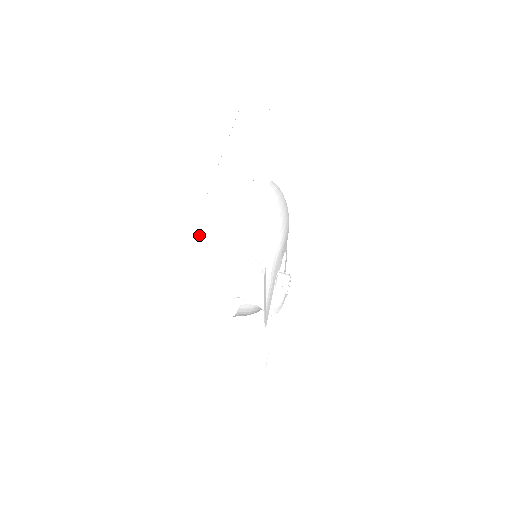
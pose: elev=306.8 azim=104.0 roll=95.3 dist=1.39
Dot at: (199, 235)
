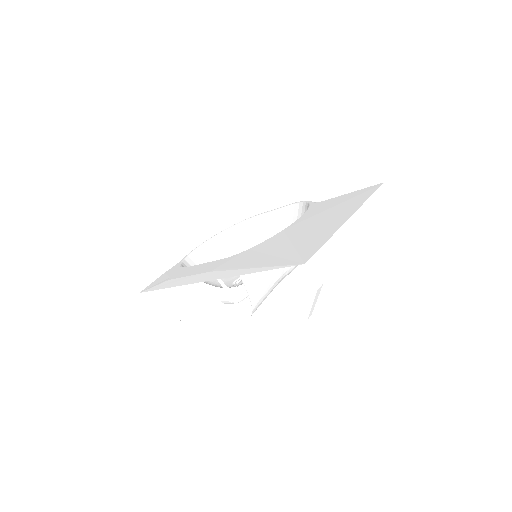
Dot at: (311, 266)
